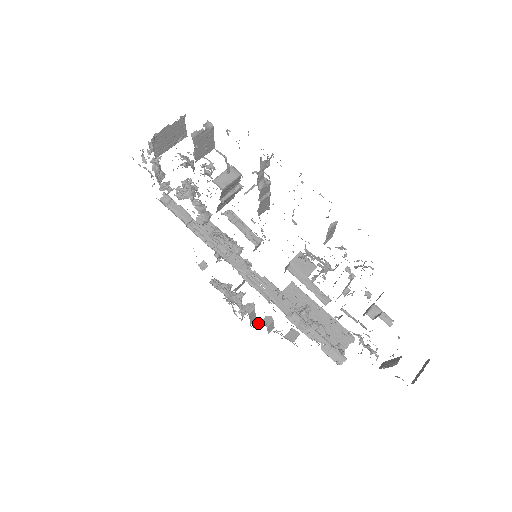
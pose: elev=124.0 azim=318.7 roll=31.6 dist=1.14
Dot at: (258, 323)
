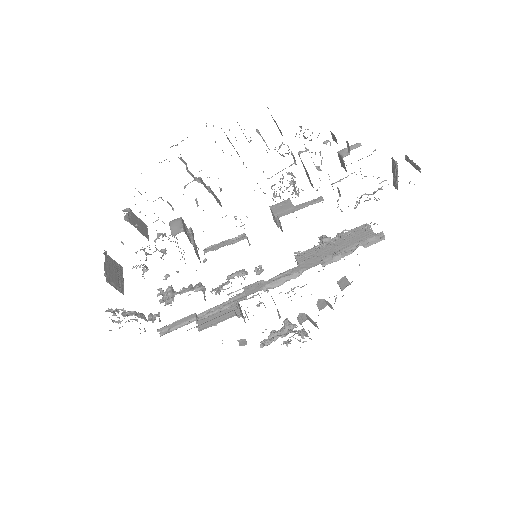
Dot at: occluded
